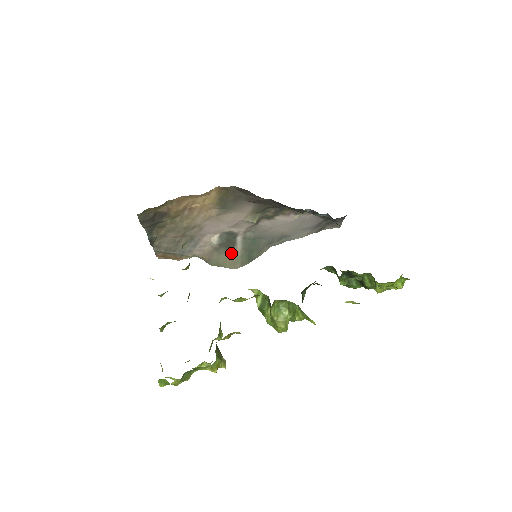
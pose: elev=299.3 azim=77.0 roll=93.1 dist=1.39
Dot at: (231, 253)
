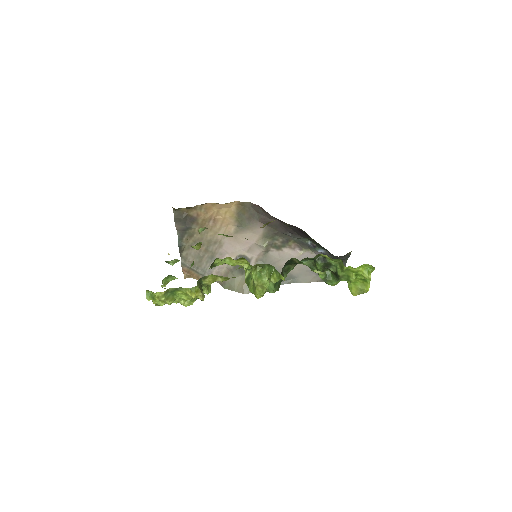
Dot at: (243, 278)
